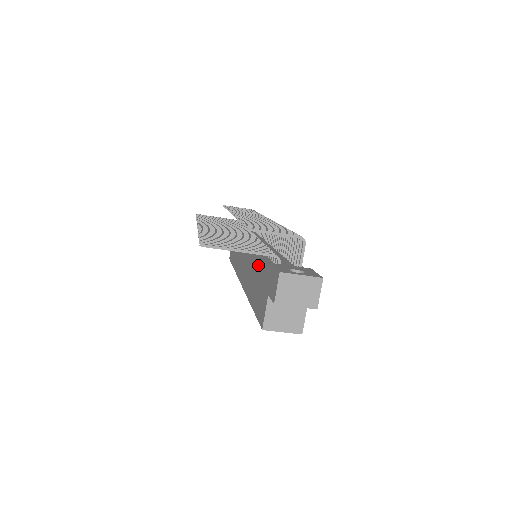
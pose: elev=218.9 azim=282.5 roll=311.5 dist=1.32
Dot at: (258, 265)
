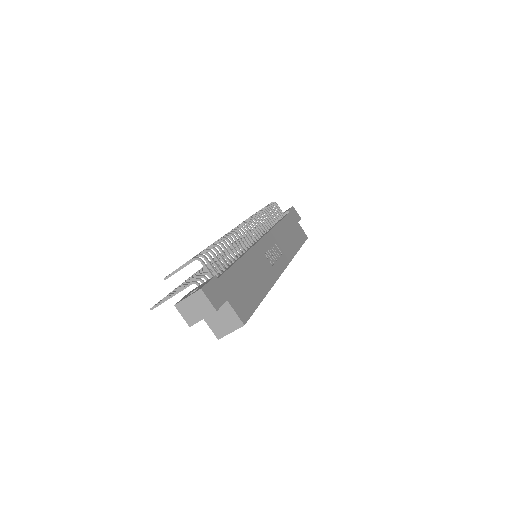
Dot at: occluded
